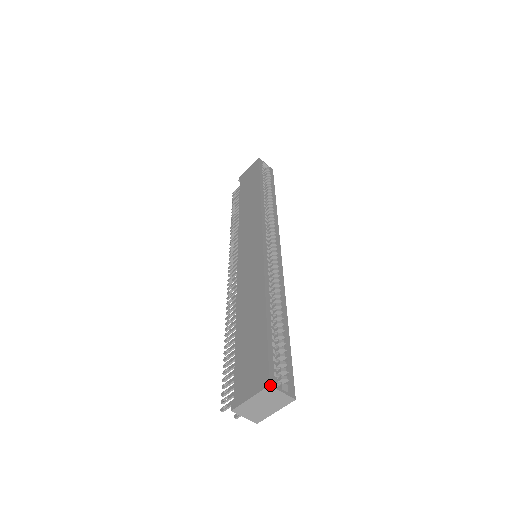
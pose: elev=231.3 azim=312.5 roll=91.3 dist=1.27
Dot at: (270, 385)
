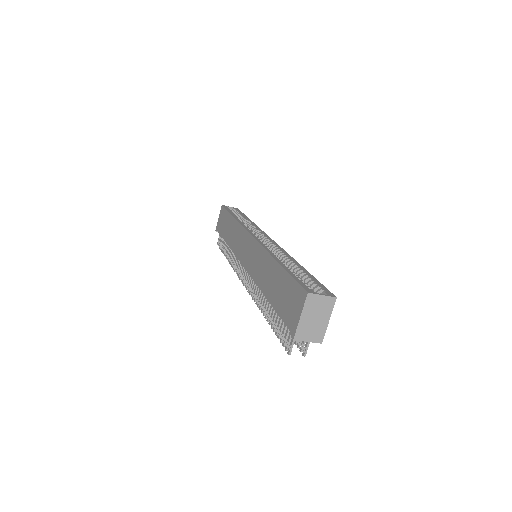
Dot at: (308, 293)
